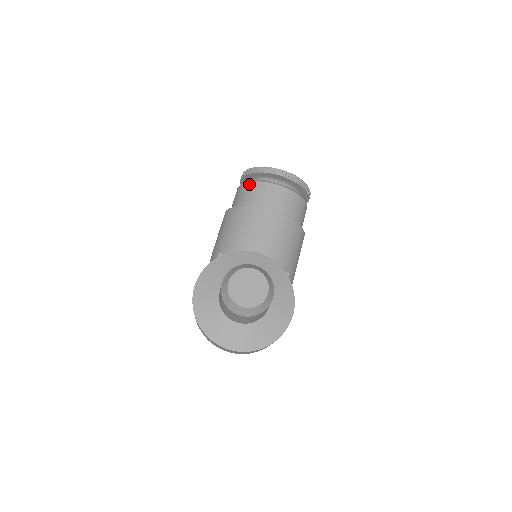
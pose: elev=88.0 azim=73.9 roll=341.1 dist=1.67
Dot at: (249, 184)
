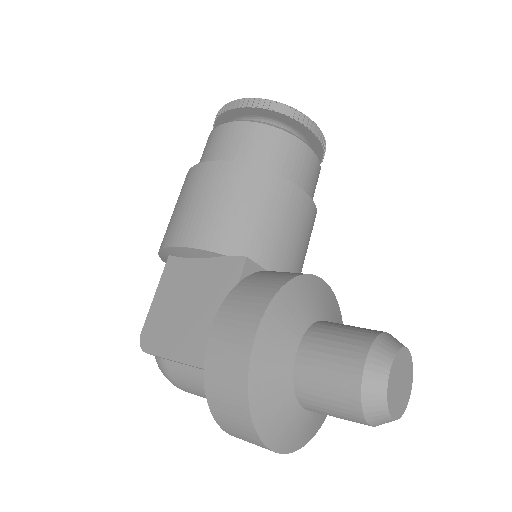
Dot at: (277, 132)
